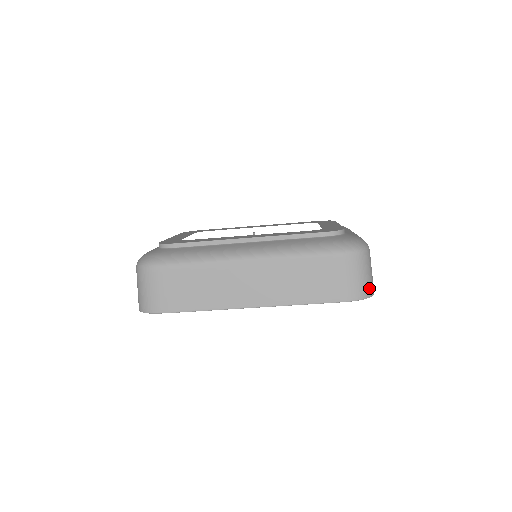
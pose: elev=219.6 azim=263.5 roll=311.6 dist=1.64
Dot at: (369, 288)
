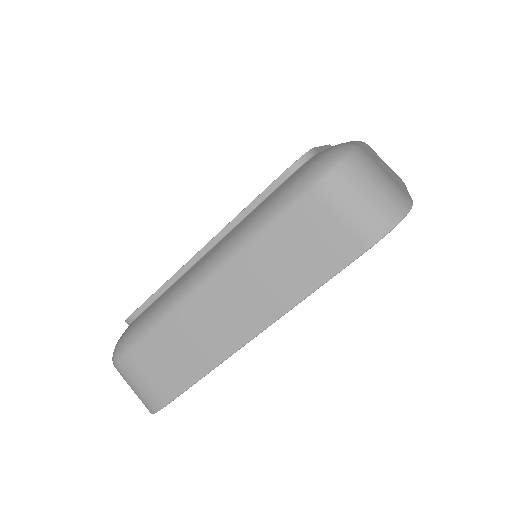
Dot at: (393, 205)
